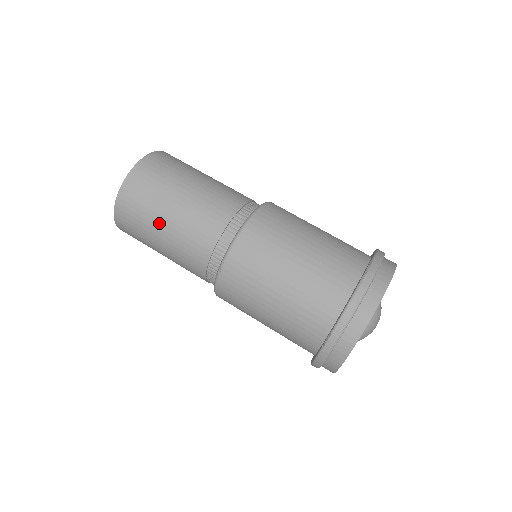
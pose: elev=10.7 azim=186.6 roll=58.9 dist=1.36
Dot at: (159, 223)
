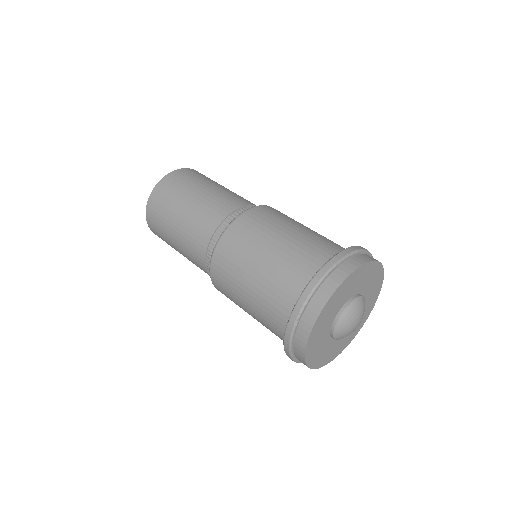
Dot at: (175, 217)
